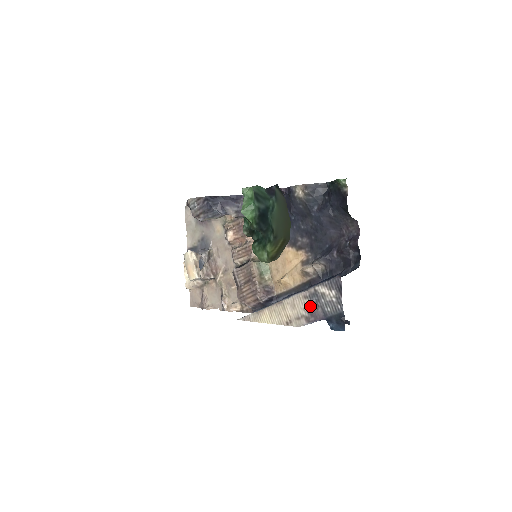
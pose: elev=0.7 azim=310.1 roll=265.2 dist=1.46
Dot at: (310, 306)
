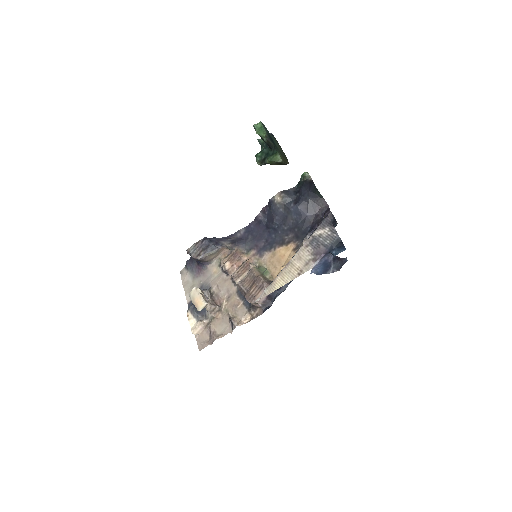
Dot at: (313, 249)
